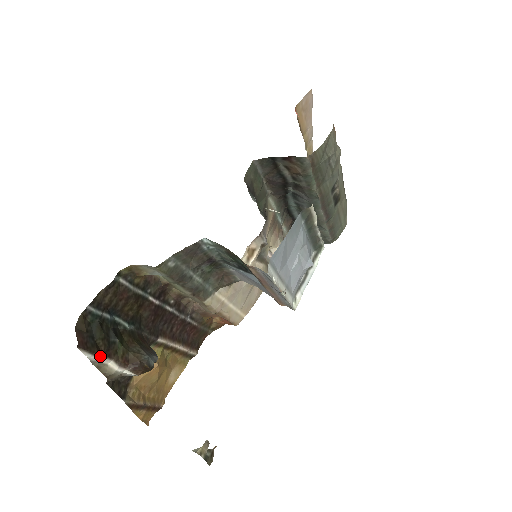
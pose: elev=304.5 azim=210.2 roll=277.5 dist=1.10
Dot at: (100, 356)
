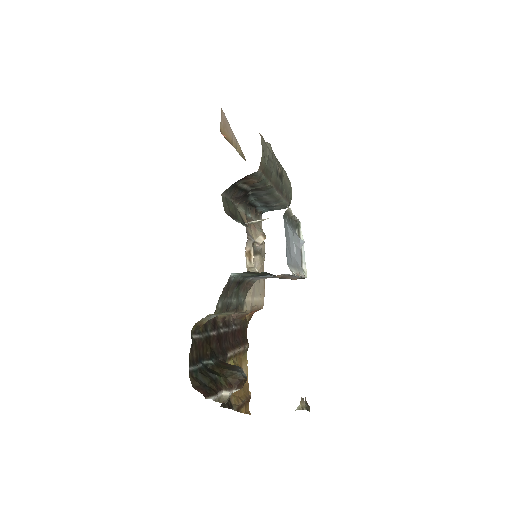
Dot at: (217, 393)
